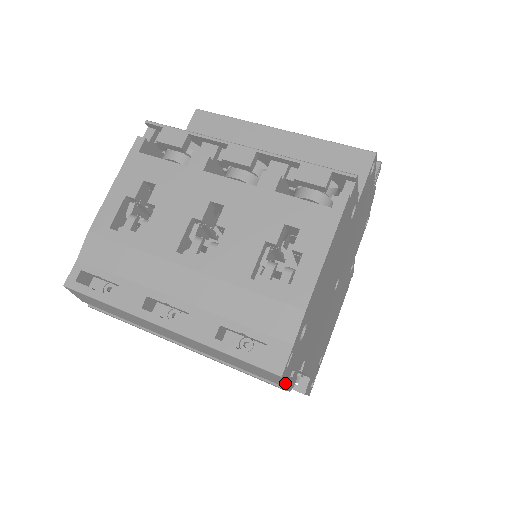
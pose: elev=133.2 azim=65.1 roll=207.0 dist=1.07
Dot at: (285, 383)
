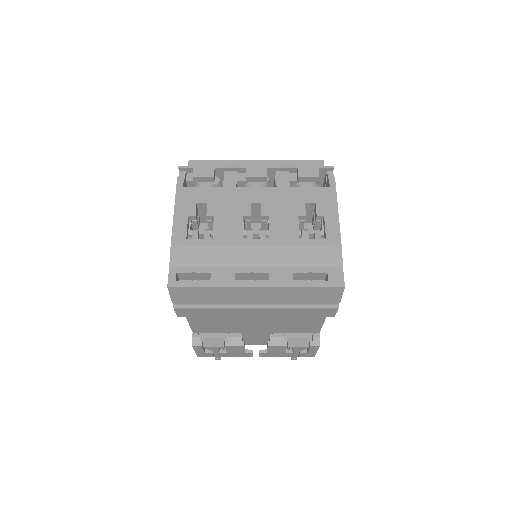
Dot at: (340, 299)
